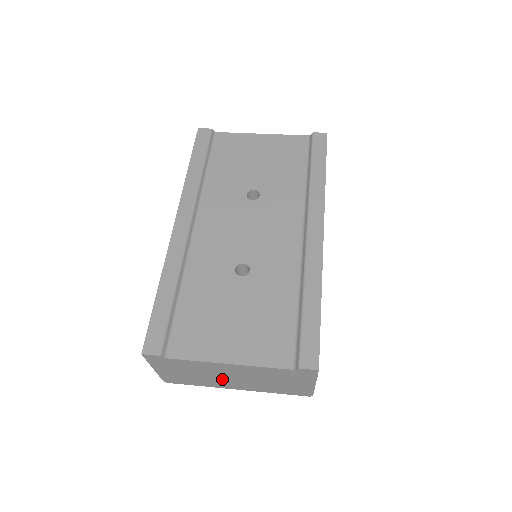
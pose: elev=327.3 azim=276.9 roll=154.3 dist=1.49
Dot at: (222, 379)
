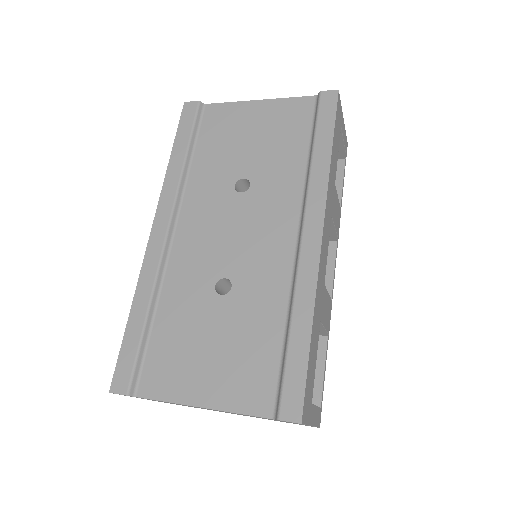
Dot at: occluded
